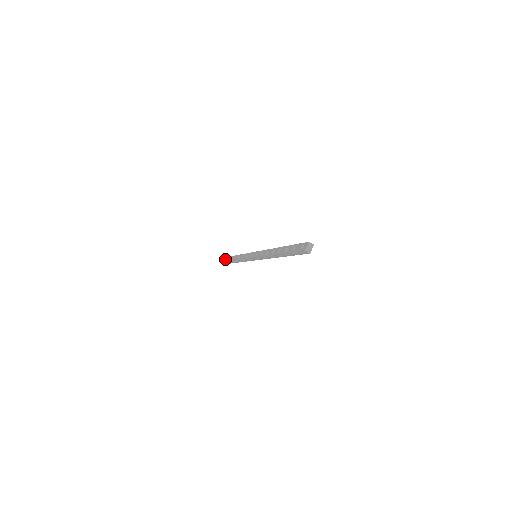
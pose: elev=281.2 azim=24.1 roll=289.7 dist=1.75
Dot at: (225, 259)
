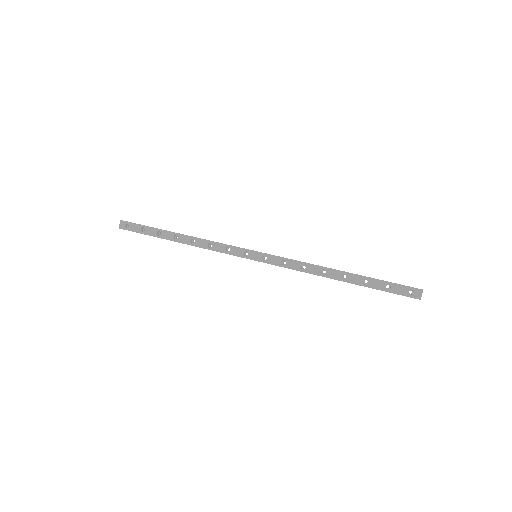
Dot at: (125, 224)
